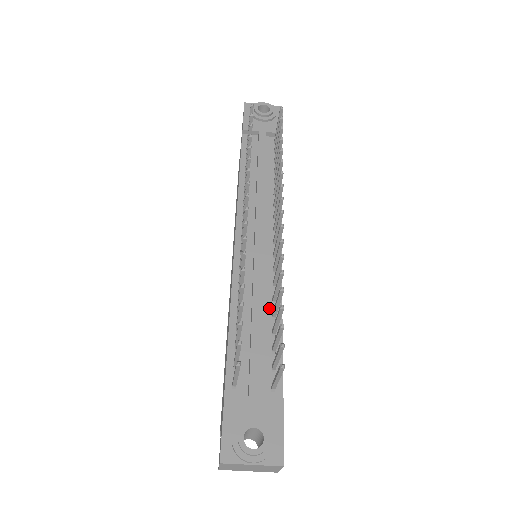
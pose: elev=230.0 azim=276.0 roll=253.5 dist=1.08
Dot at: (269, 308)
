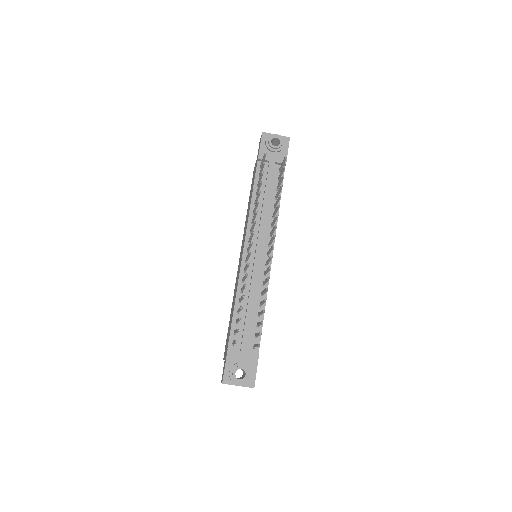
Dot at: (258, 299)
